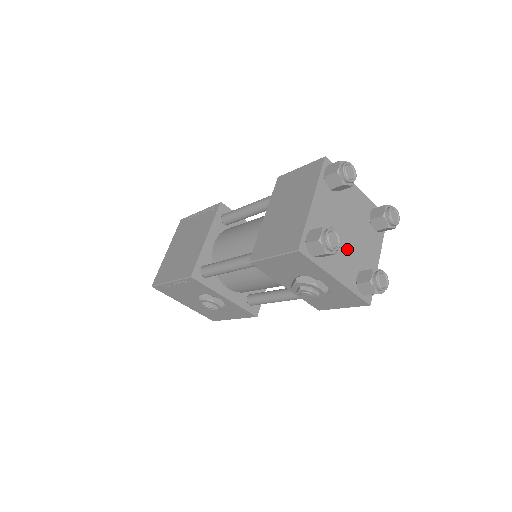
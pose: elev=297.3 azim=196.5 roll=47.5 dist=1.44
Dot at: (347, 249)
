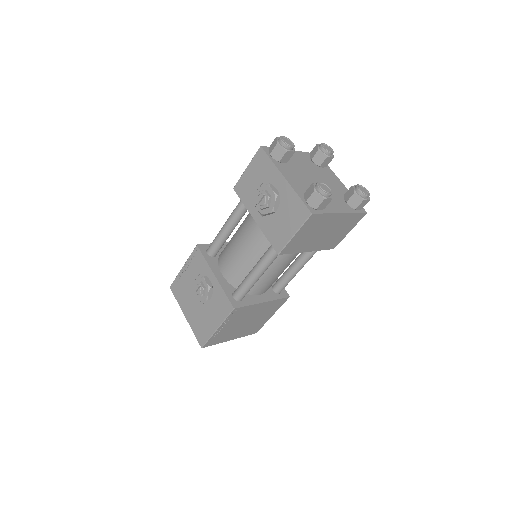
Dot at: (308, 182)
